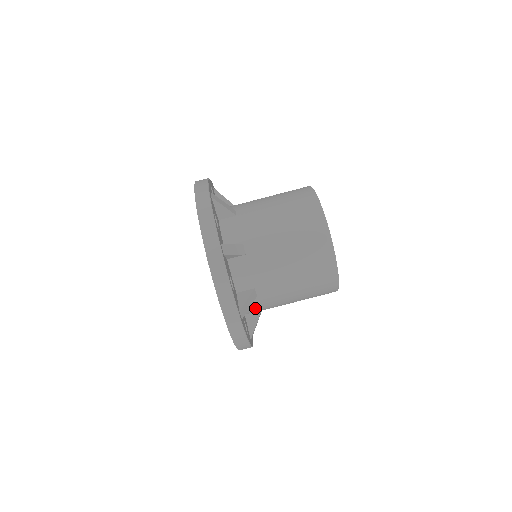
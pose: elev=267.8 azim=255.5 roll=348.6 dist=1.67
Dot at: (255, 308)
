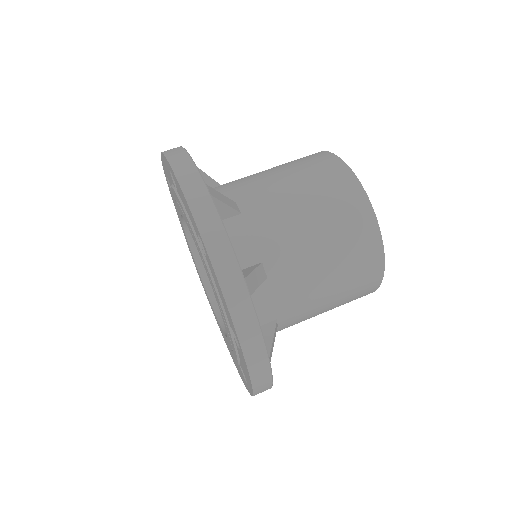
Dot at: (246, 245)
